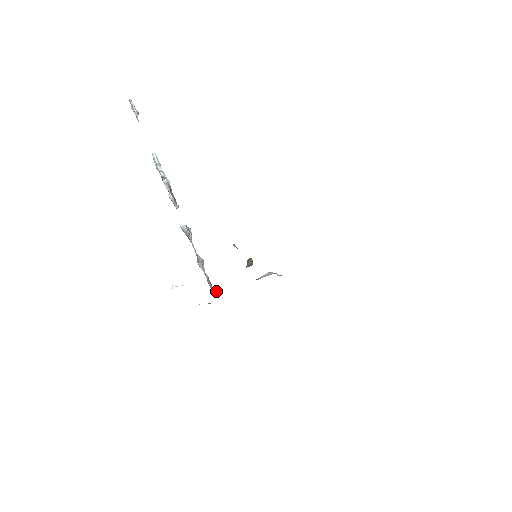
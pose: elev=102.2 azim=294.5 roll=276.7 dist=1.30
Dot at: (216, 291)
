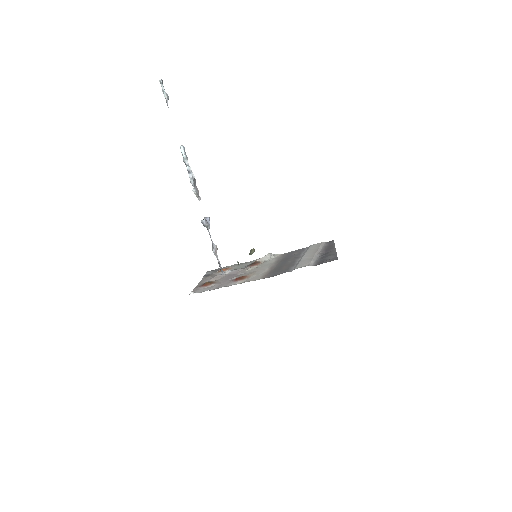
Dot at: (224, 272)
